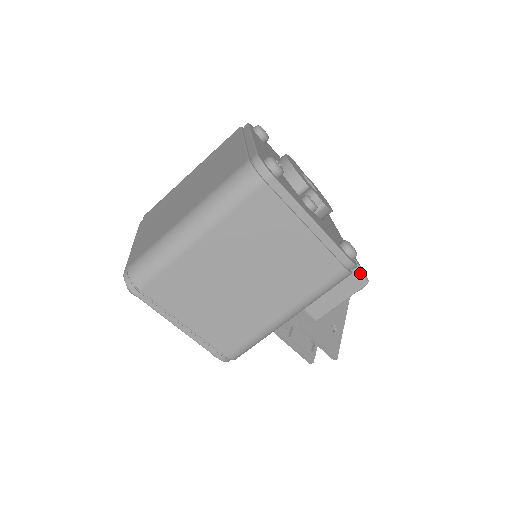
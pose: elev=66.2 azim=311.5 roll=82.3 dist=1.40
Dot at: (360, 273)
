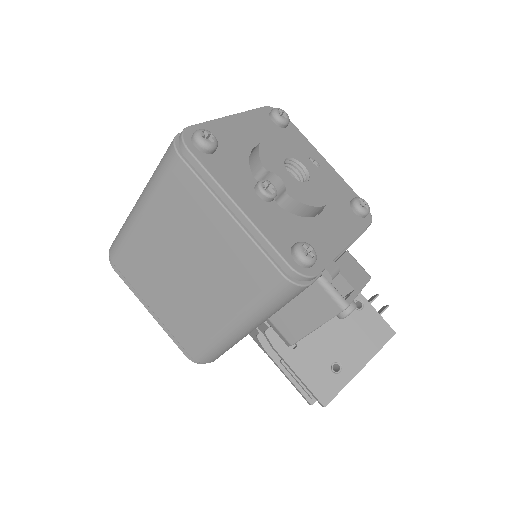
Dot at: (333, 292)
